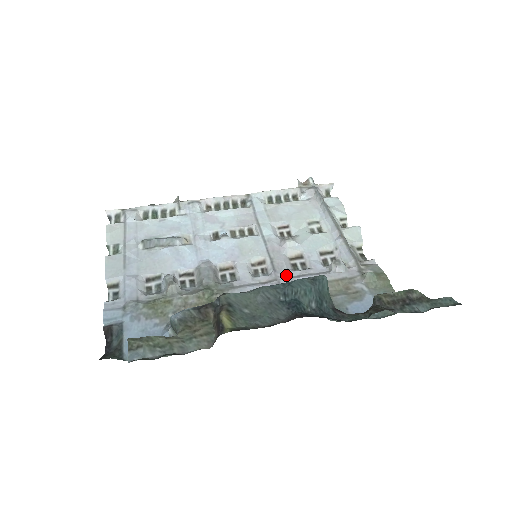
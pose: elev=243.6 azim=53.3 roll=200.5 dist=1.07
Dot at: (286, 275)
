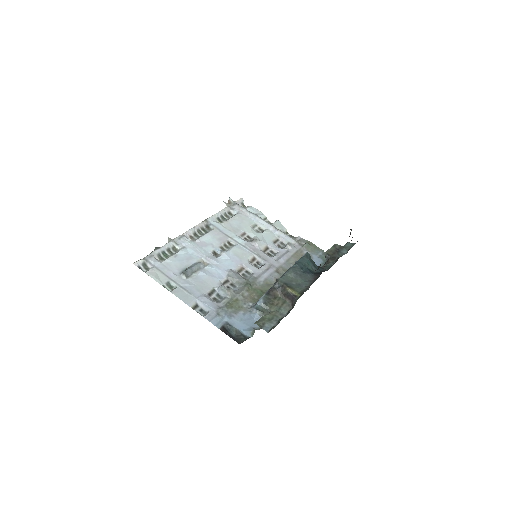
Dot at: (273, 261)
